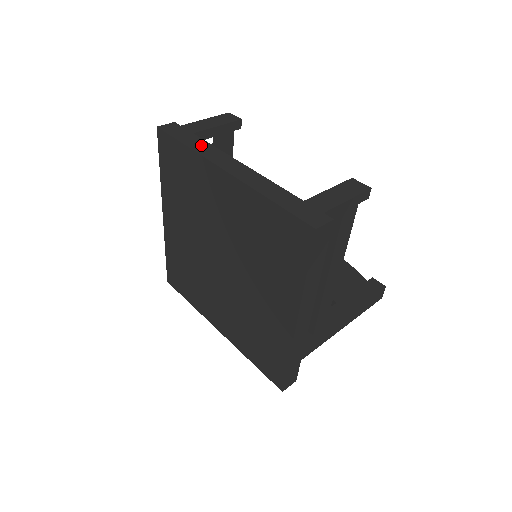
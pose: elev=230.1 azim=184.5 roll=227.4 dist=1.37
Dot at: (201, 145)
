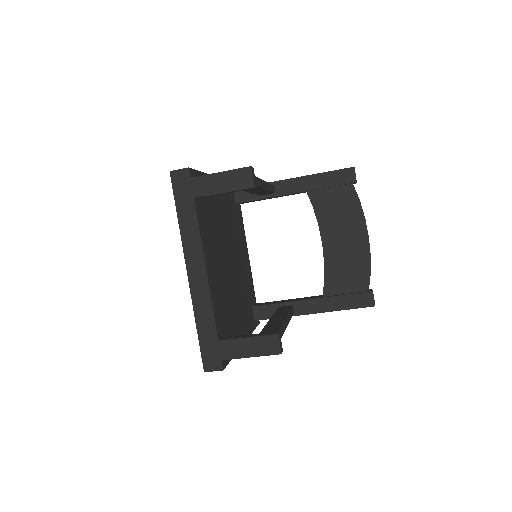
Dot at: (190, 224)
